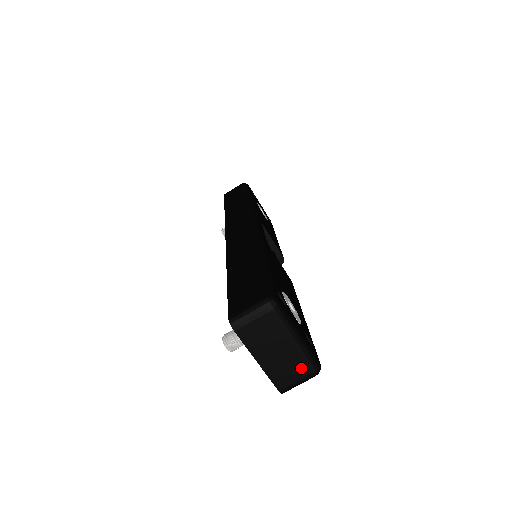
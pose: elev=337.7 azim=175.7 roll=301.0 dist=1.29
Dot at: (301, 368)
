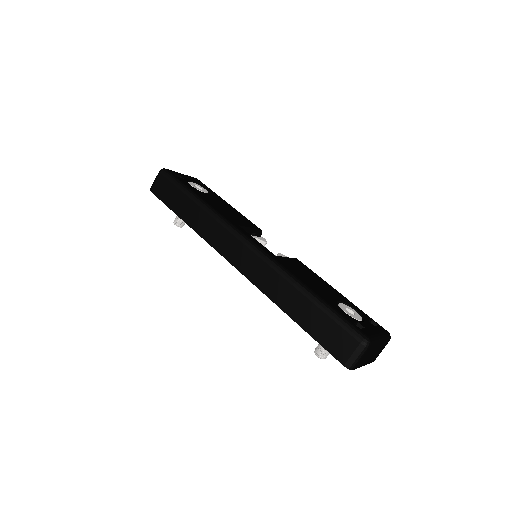
Dot at: (384, 346)
